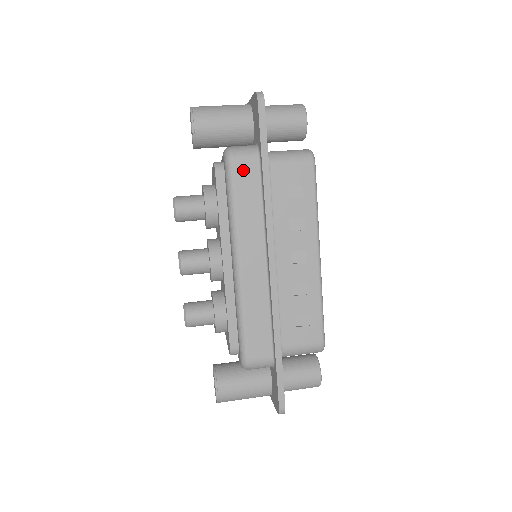
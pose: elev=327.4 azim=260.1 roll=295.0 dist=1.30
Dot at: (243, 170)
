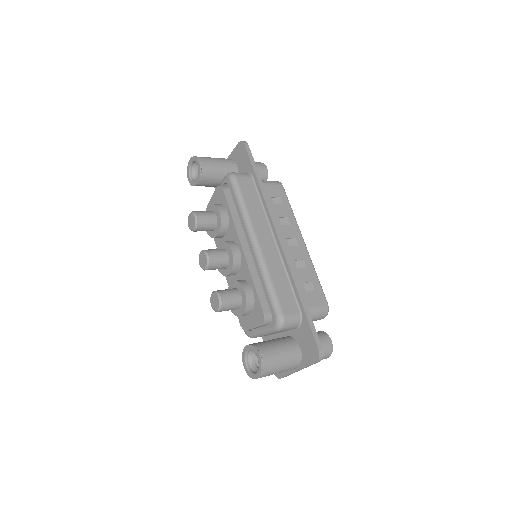
Dot at: (244, 183)
